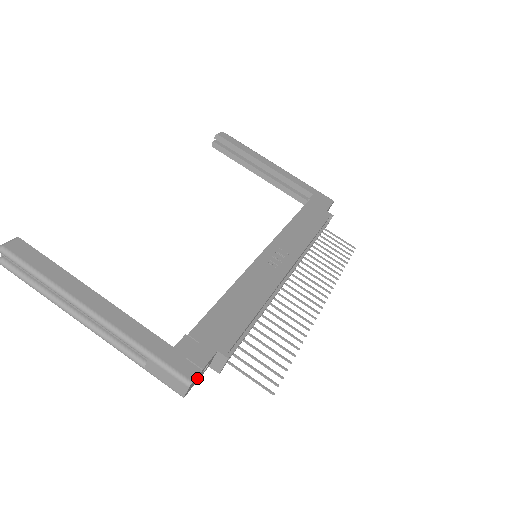
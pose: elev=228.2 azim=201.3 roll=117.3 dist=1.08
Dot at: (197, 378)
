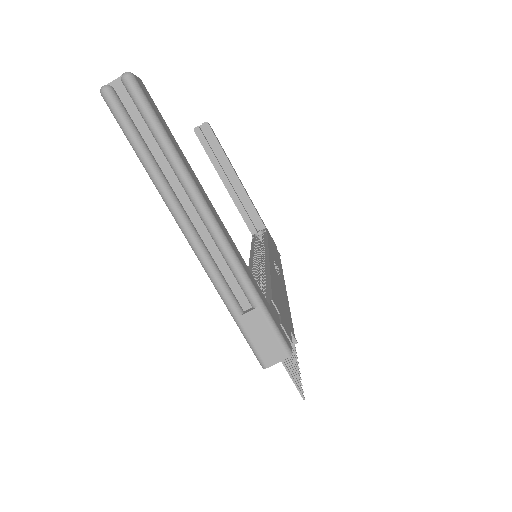
Dot at: occluded
